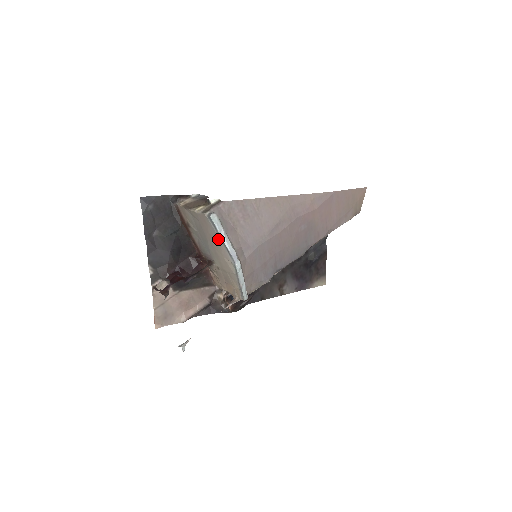
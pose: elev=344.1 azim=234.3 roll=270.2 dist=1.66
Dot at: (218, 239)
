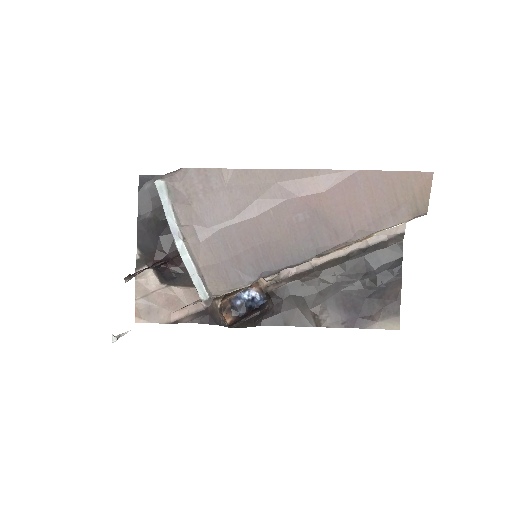
Dot at: occluded
